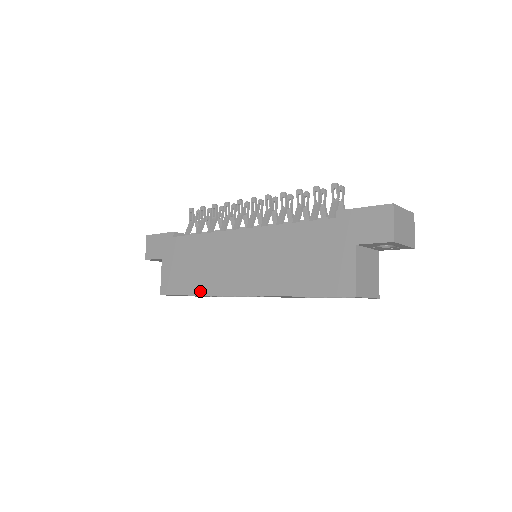
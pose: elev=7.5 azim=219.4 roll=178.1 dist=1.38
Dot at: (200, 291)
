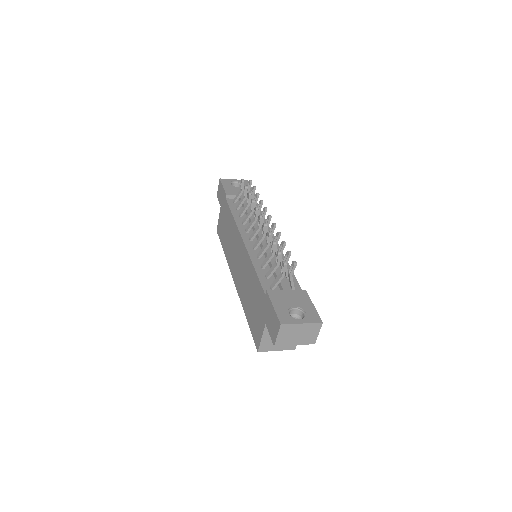
Dot at: (225, 253)
